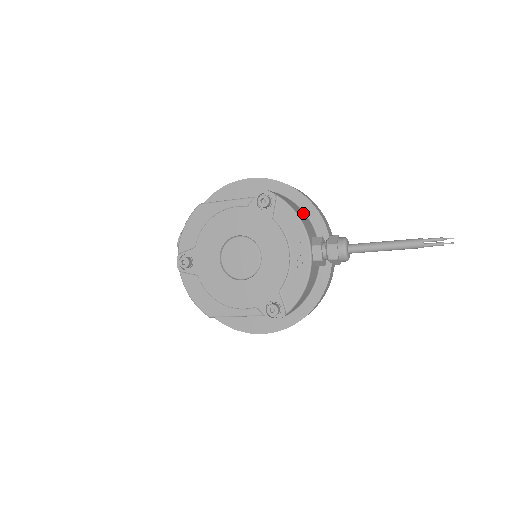
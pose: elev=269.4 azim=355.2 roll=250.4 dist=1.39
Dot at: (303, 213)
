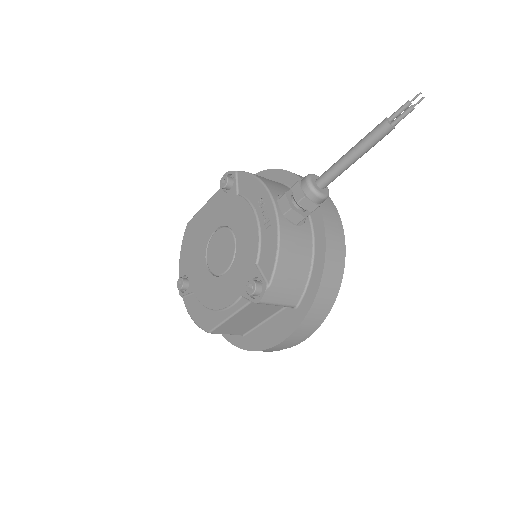
Dot at: (280, 184)
